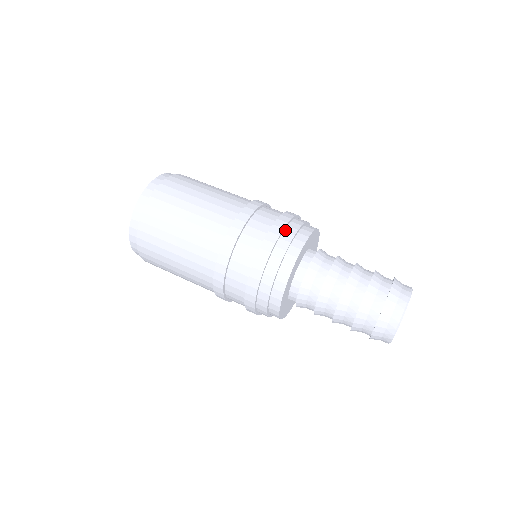
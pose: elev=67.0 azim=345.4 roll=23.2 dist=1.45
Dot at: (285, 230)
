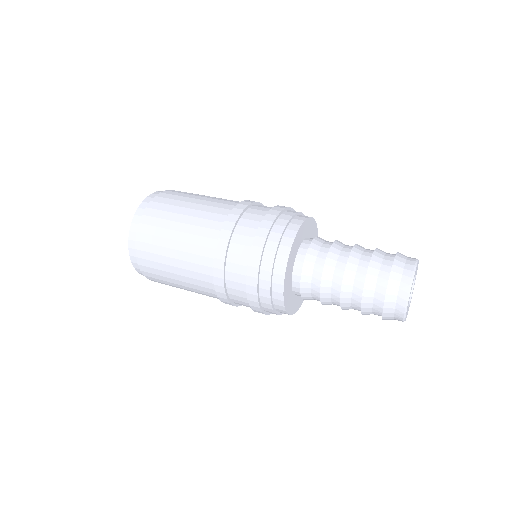
Dot at: (268, 238)
